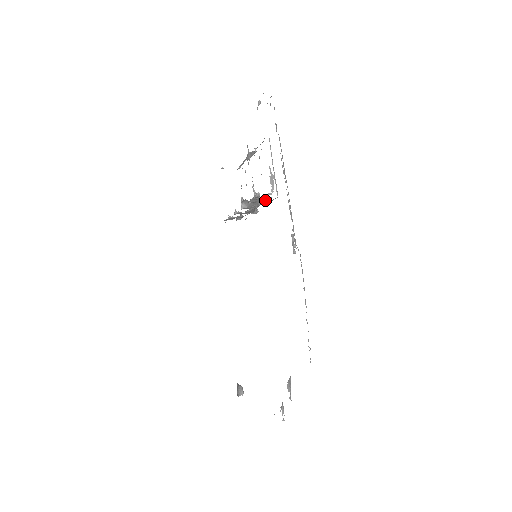
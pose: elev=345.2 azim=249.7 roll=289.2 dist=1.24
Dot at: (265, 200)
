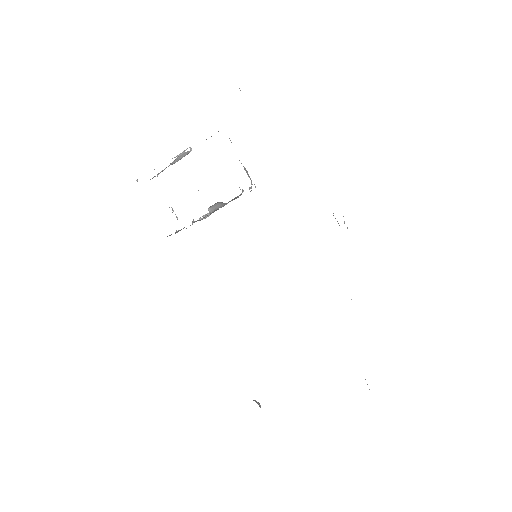
Dot at: (238, 197)
